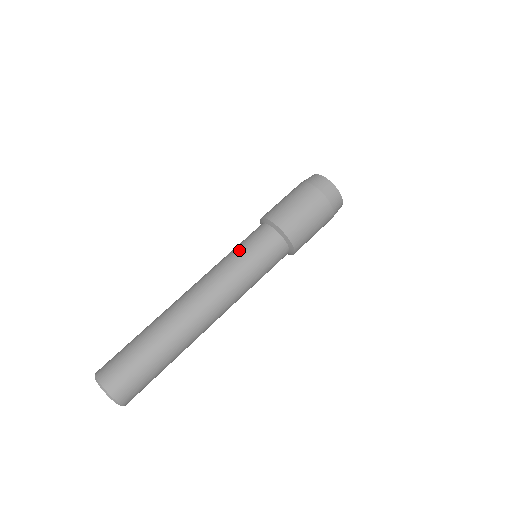
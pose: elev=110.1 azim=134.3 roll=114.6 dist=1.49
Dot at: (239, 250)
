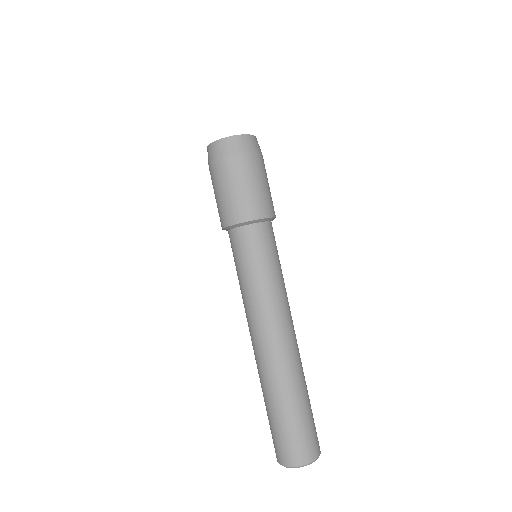
Dot at: (237, 274)
